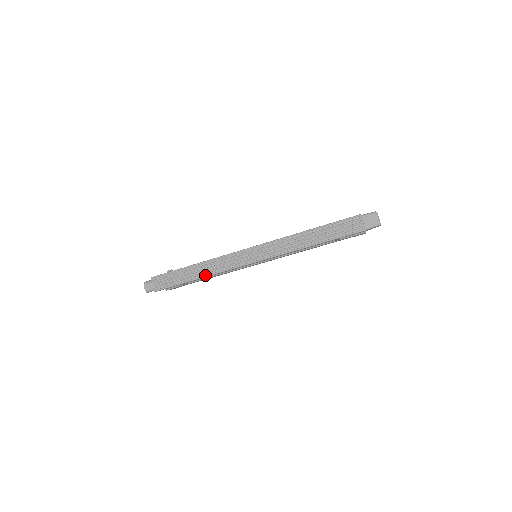
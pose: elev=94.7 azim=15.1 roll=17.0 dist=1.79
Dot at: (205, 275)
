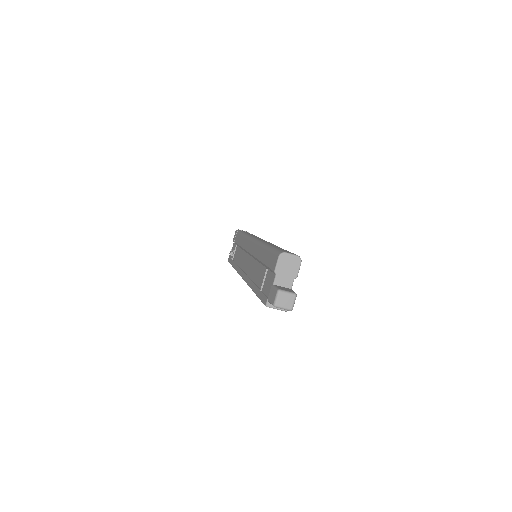
Dot at: occluded
